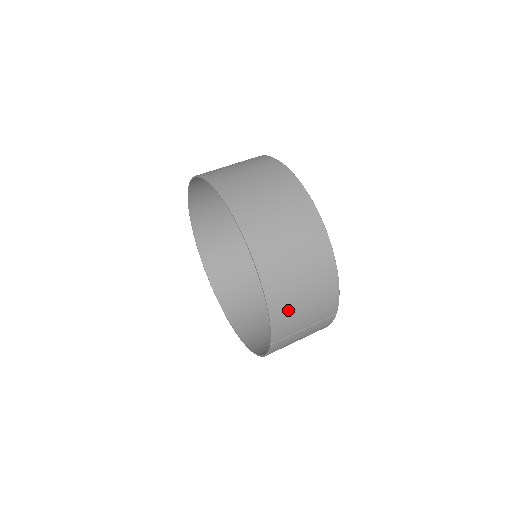
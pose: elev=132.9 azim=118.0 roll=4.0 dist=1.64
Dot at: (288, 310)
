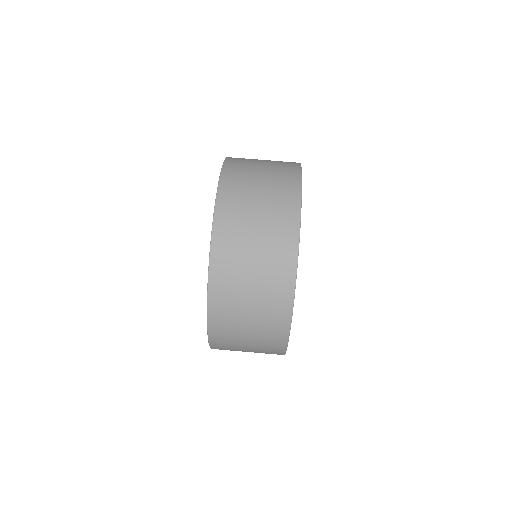
Dot at: occluded
